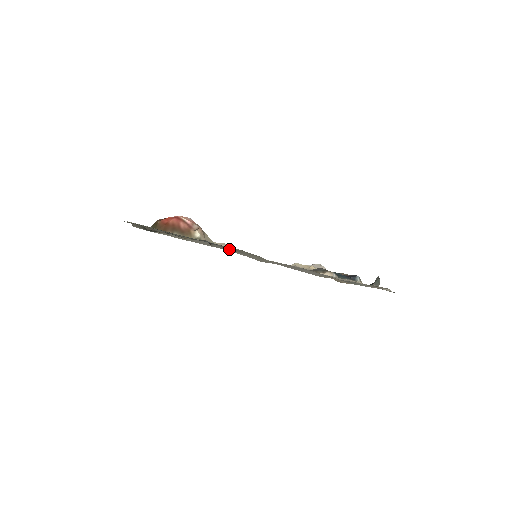
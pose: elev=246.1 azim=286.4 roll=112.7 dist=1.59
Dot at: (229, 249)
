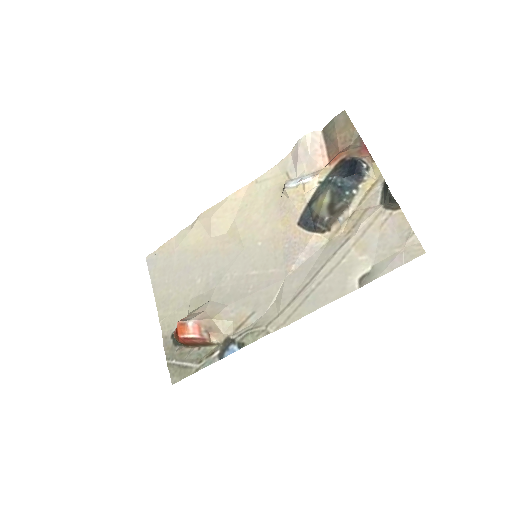
Dot at: (247, 330)
